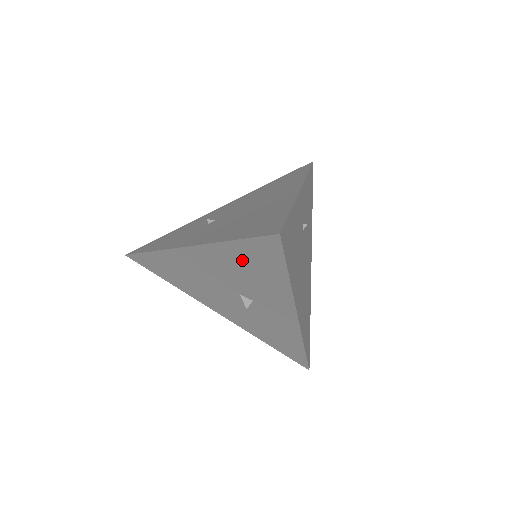
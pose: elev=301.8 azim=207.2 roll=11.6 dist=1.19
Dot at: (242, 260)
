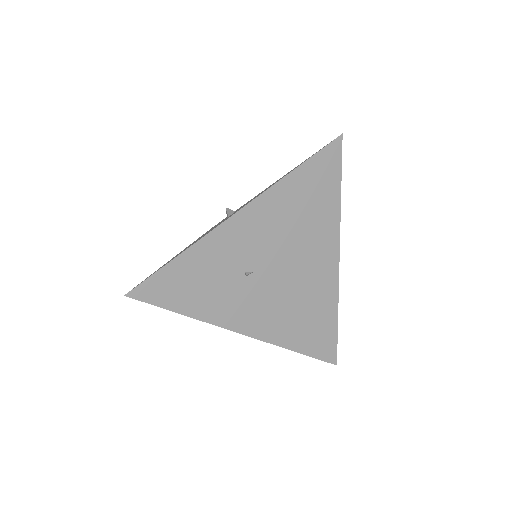
Dot at: occluded
